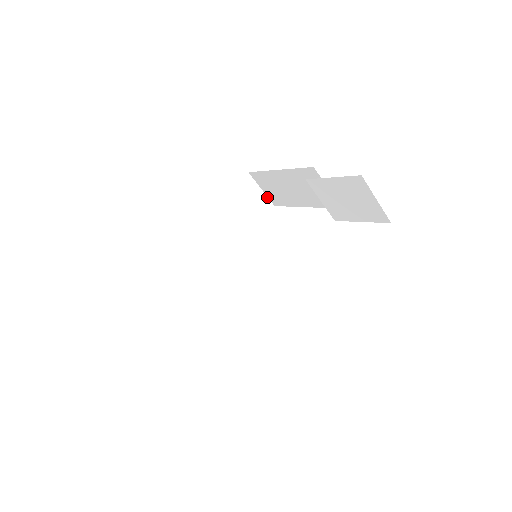
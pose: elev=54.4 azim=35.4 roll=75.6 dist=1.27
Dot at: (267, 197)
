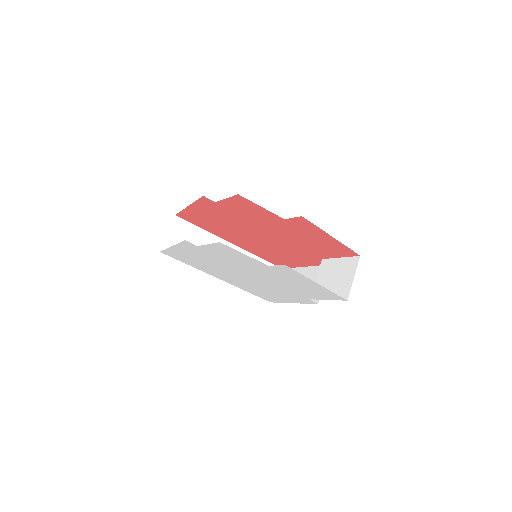
Dot at: occluded
